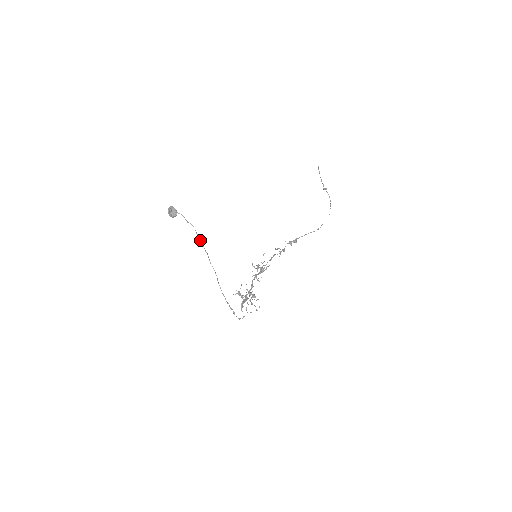
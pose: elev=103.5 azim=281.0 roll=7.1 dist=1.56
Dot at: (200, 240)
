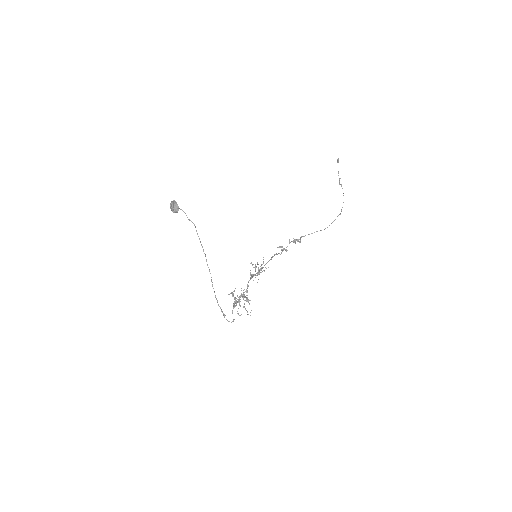
Dot at: occluded
